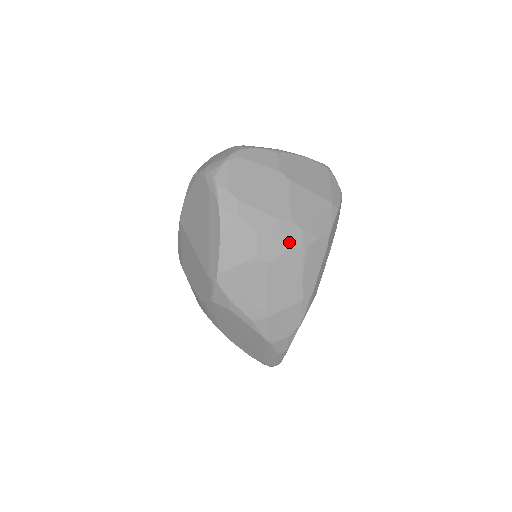
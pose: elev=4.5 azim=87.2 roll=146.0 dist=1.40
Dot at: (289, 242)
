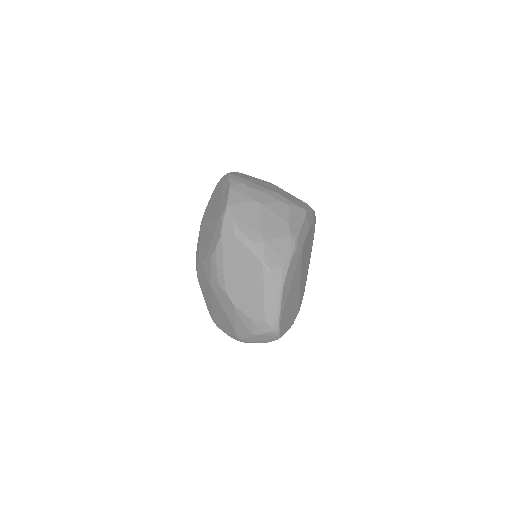
Dot at: (277, 199)
